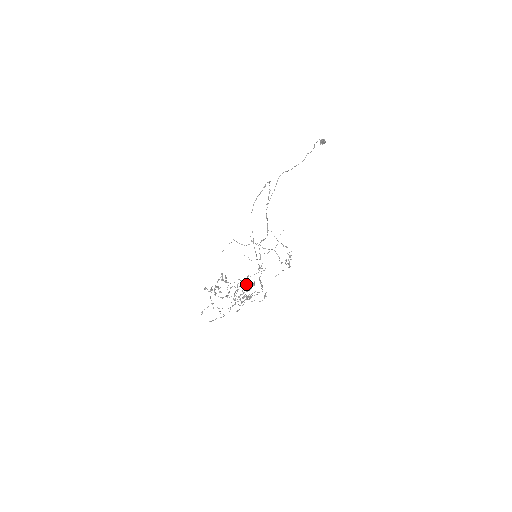
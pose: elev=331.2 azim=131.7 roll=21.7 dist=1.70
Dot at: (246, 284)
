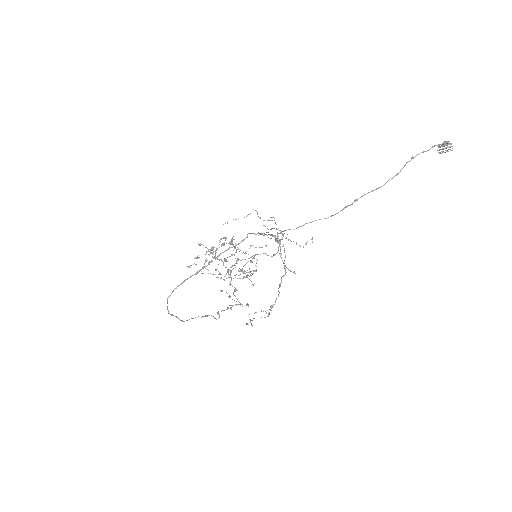
Dot at: (254, 258)
